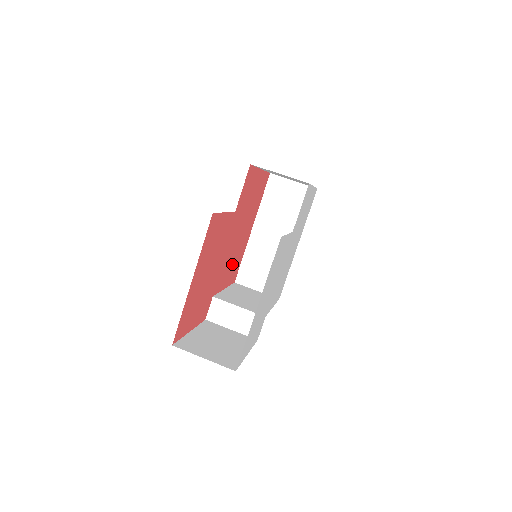
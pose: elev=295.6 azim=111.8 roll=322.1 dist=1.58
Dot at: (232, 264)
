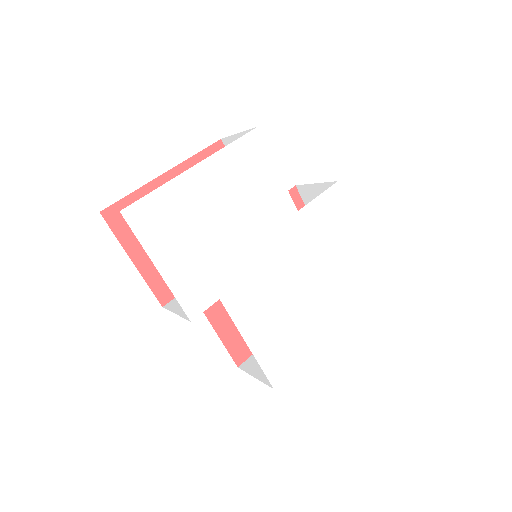
Dot at: occluded
